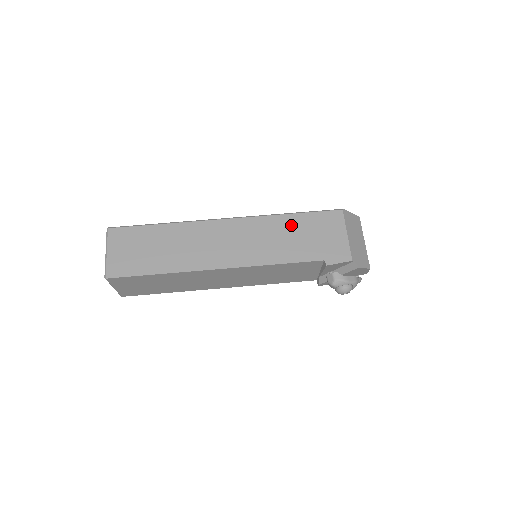
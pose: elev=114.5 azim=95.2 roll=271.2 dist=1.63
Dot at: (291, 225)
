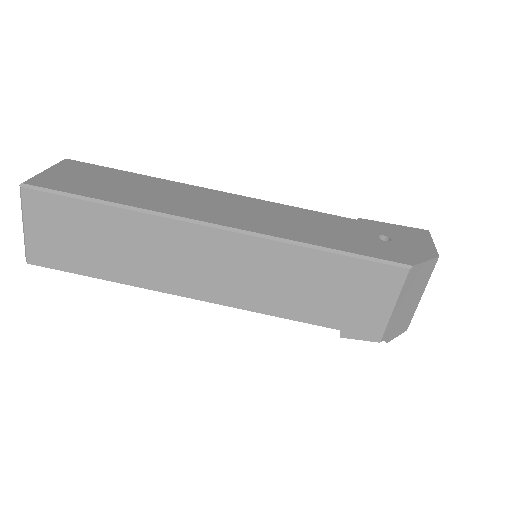
Dot at: (314, 269)
